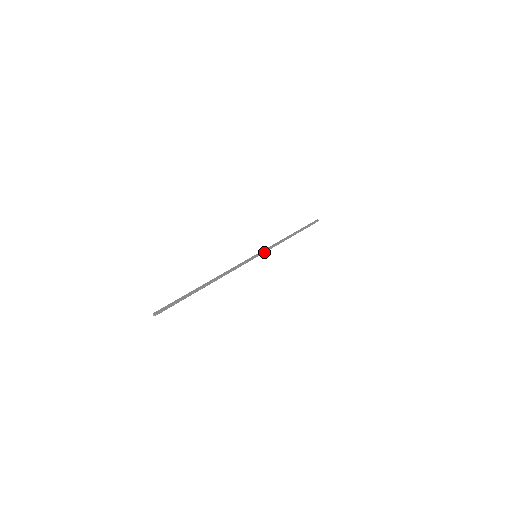
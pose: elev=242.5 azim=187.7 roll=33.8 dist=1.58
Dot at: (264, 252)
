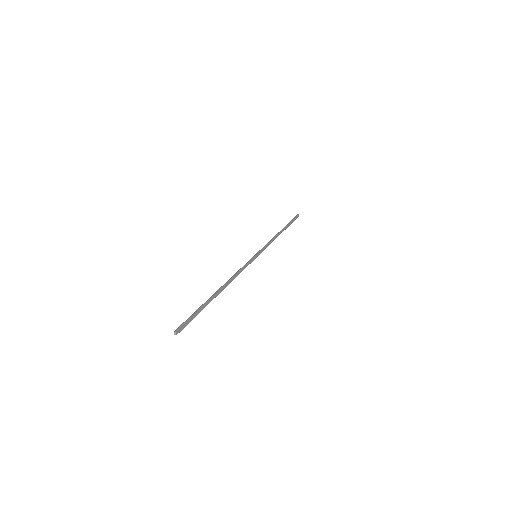
Dot at: (261, 251)
